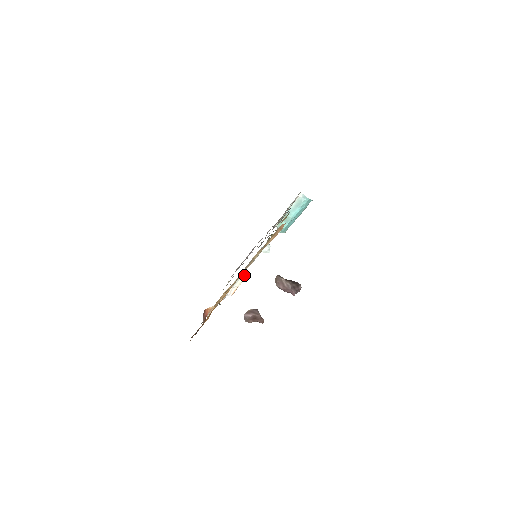
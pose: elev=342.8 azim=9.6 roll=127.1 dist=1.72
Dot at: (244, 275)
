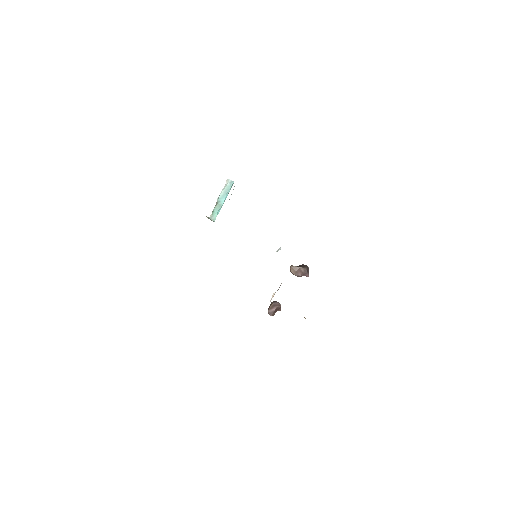
Dot at: occluded
